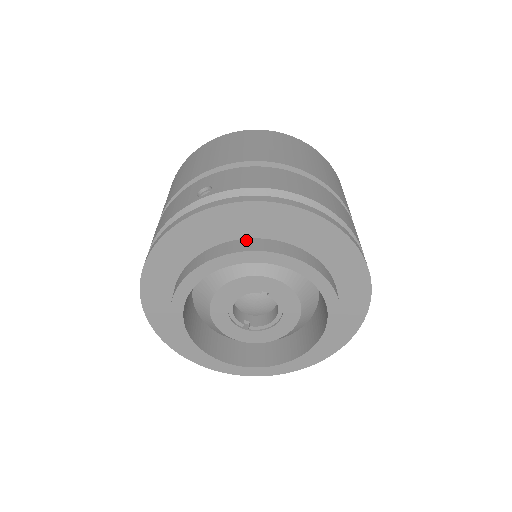
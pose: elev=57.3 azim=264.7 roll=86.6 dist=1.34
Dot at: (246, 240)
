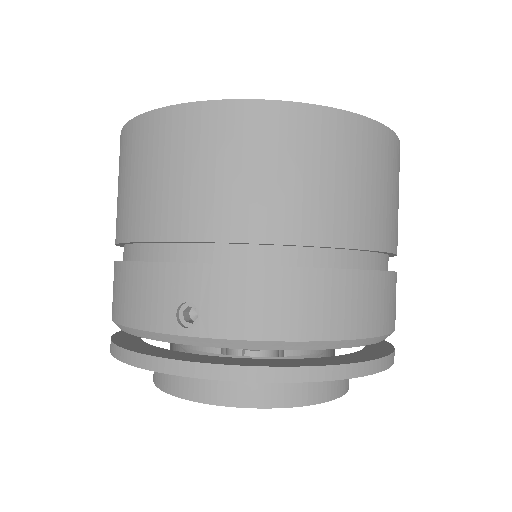
Dot at: (248, 383)
